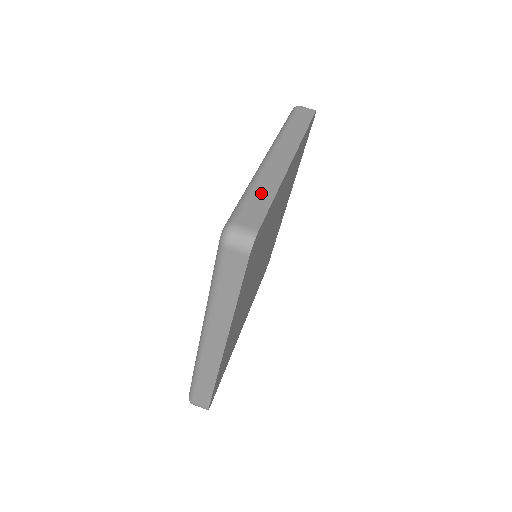
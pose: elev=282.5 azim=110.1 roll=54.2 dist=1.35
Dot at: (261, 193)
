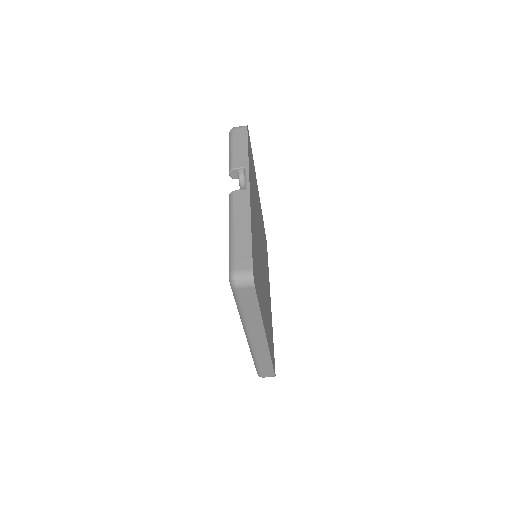
Dot at: (263, 363)
